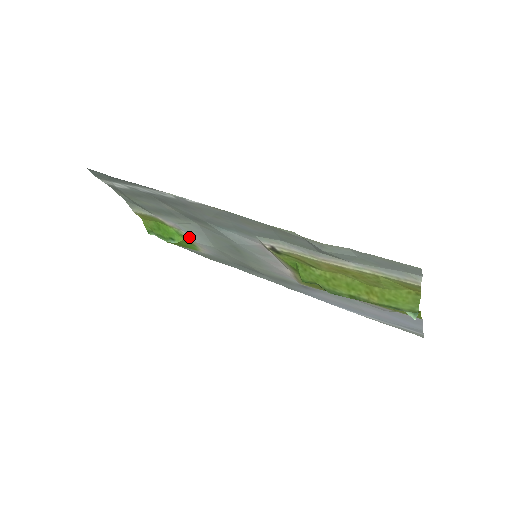
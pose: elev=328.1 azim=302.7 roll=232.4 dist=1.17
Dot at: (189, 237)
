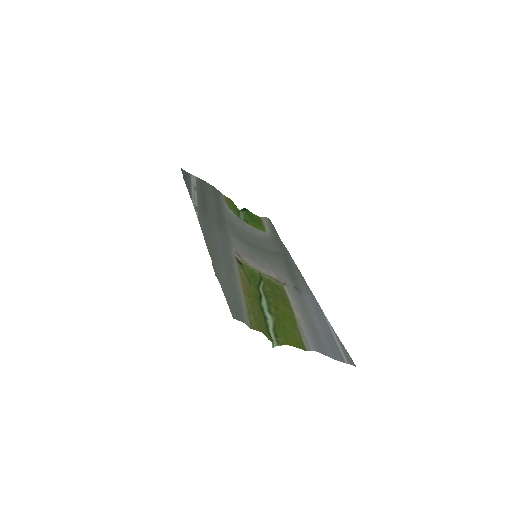
Dot at: (245, 223)
